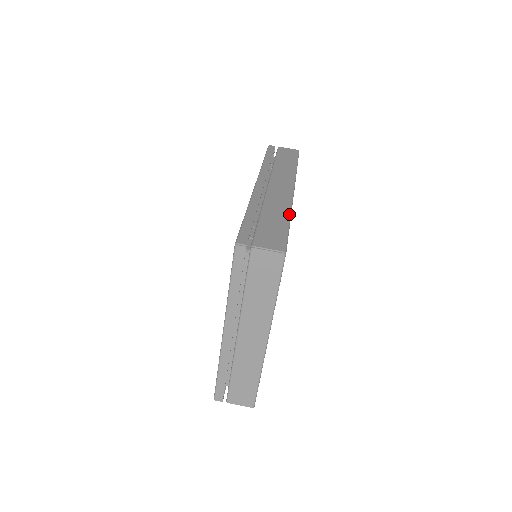
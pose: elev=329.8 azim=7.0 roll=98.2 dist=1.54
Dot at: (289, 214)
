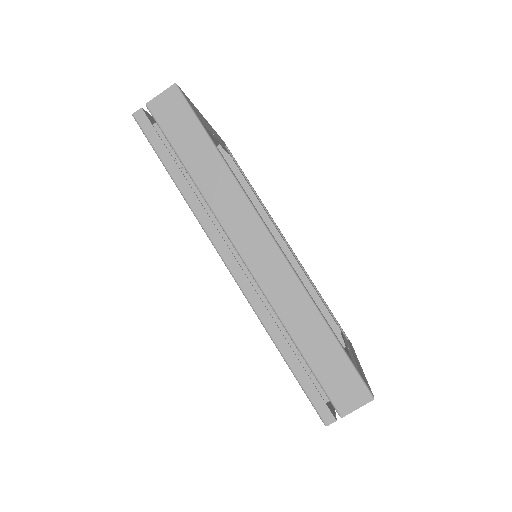
Dot at: (319, 316)
